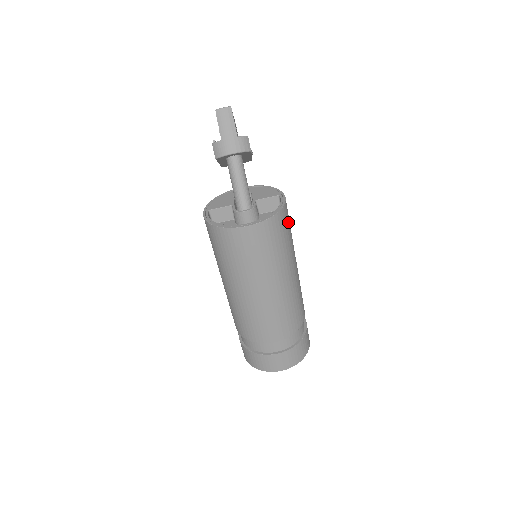
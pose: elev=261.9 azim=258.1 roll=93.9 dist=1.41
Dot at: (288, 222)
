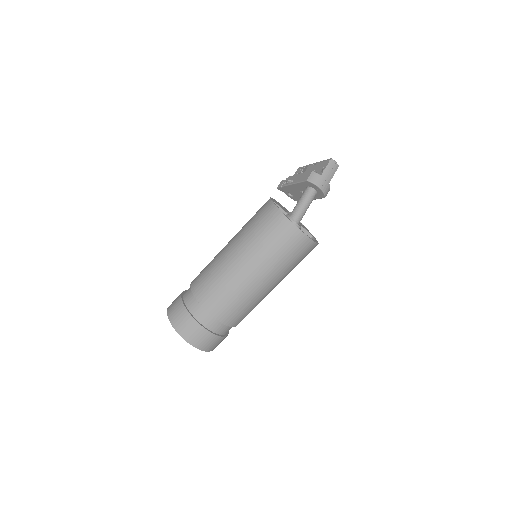
Dot at: occluded
